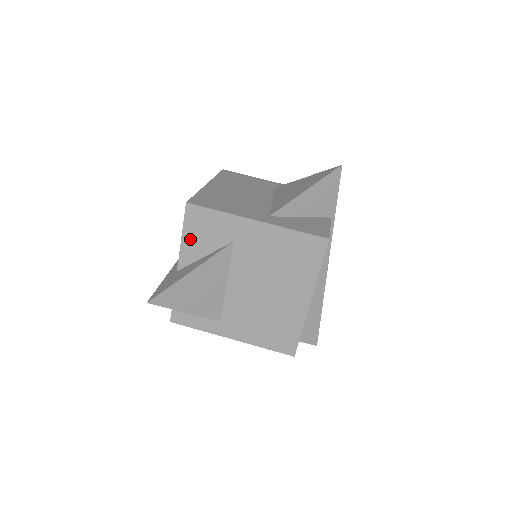
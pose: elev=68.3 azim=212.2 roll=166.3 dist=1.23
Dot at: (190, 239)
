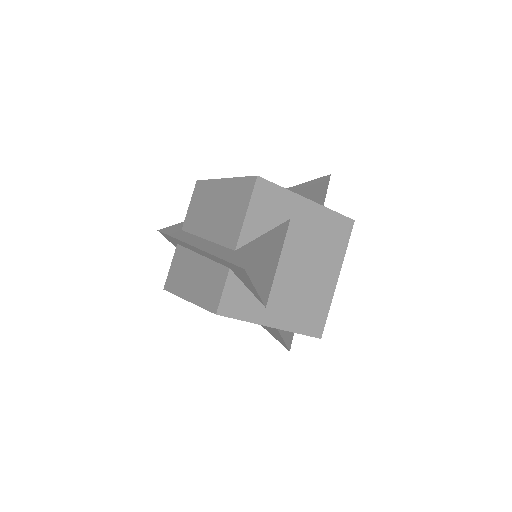
Dot at: (254, 214)
